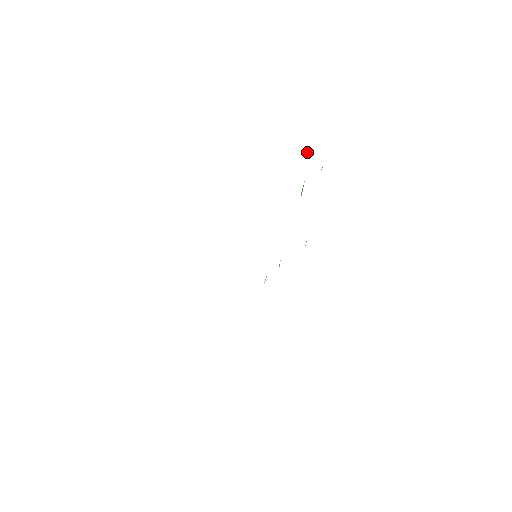
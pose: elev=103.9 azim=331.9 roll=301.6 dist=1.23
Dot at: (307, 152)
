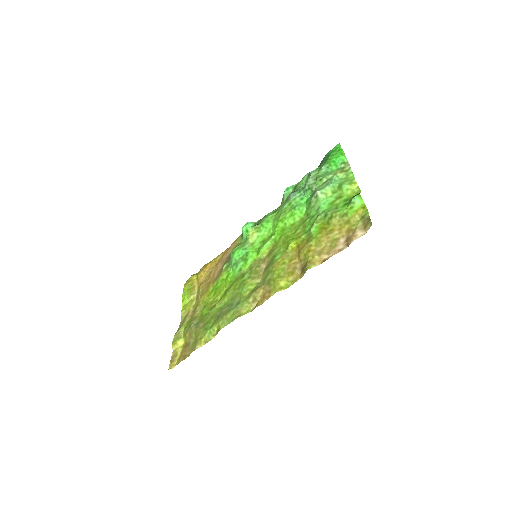
Dot at: (332, 189)
